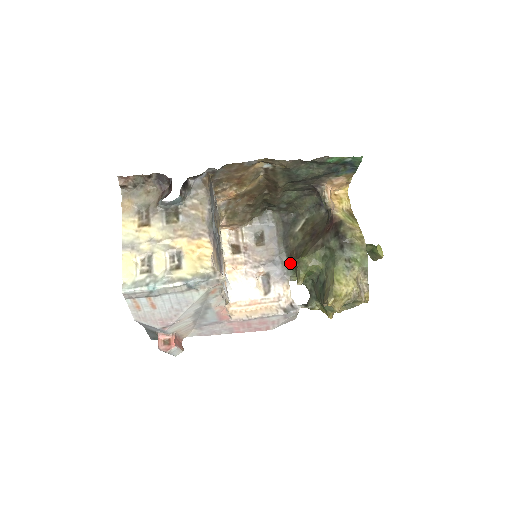
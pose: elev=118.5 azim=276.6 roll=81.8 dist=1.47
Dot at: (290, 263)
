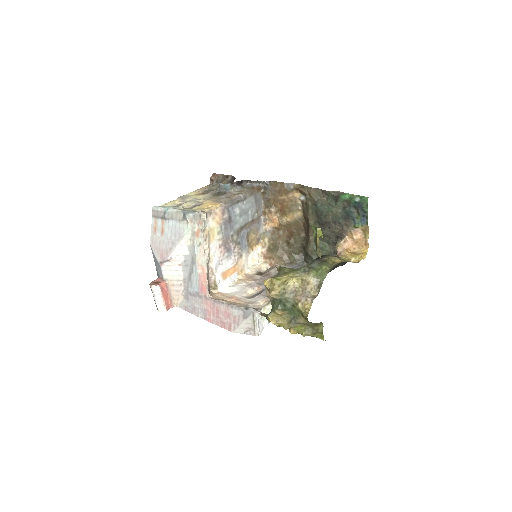
Dot at: occluded
